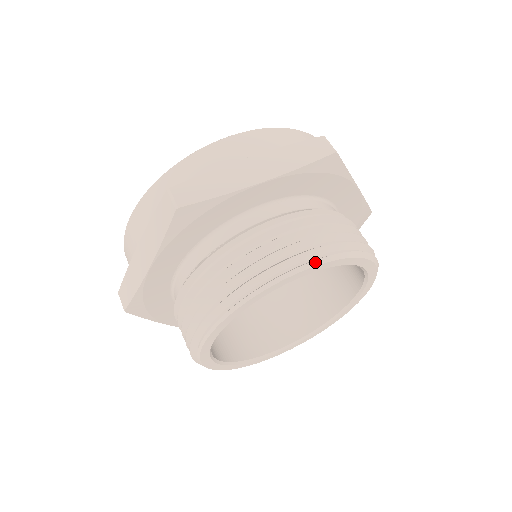
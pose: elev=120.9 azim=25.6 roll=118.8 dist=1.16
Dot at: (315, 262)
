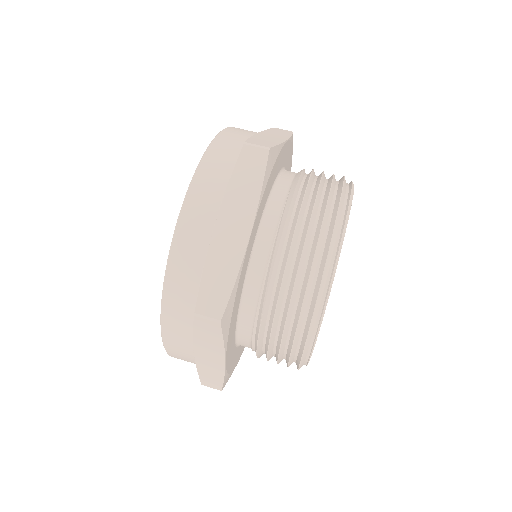
Dot at: (352, 182)
